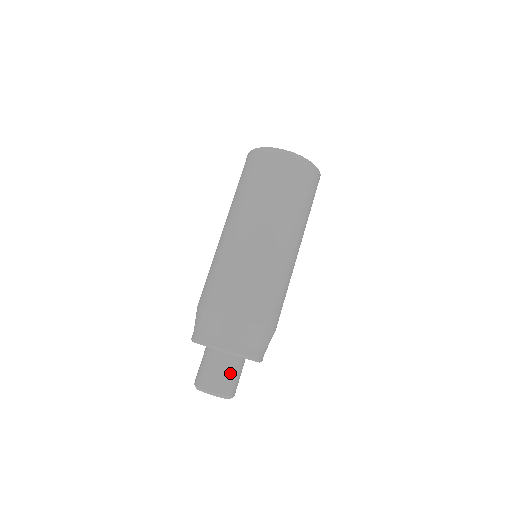
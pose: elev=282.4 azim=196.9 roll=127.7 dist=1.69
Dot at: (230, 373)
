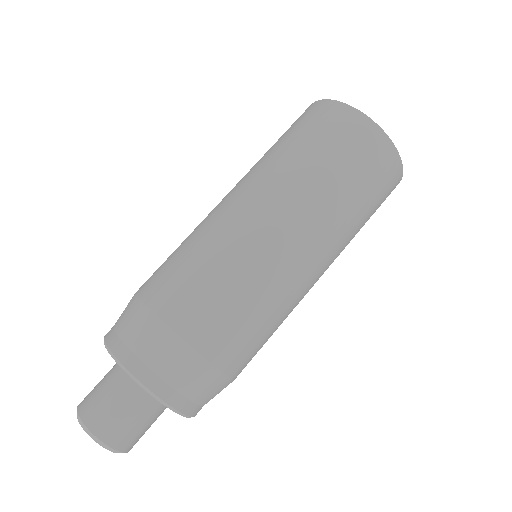
Dot at: (114, 398)
